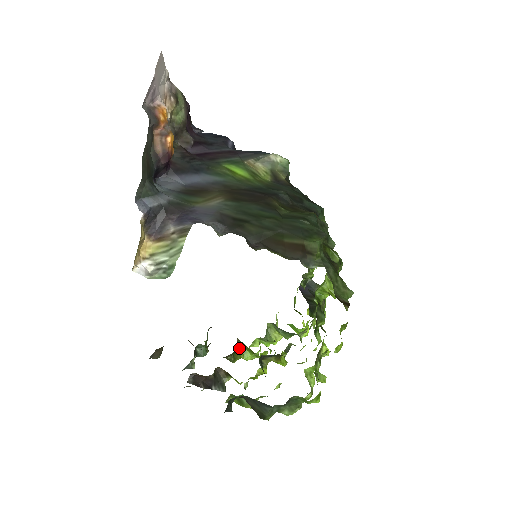
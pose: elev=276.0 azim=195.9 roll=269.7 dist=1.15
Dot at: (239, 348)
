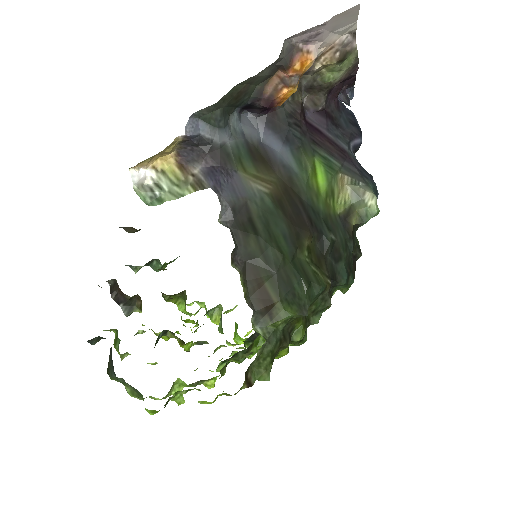
Dot at: (181, 296)
